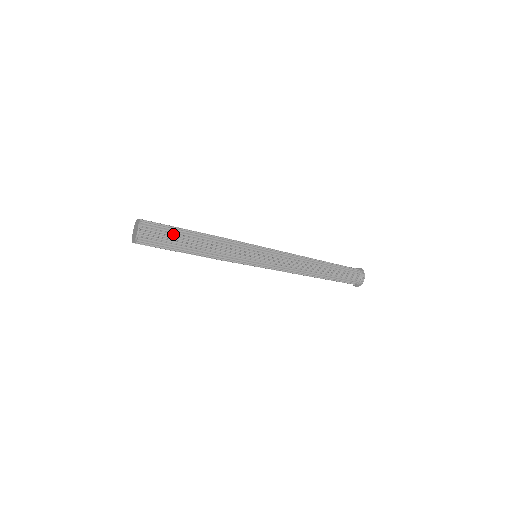
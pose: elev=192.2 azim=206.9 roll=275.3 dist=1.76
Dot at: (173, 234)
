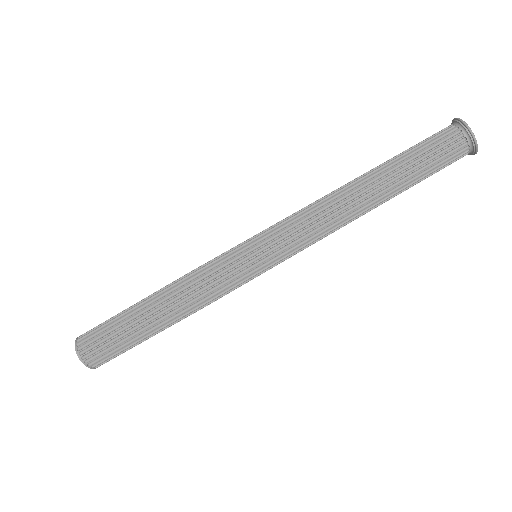
Dot at: (120, 329)
